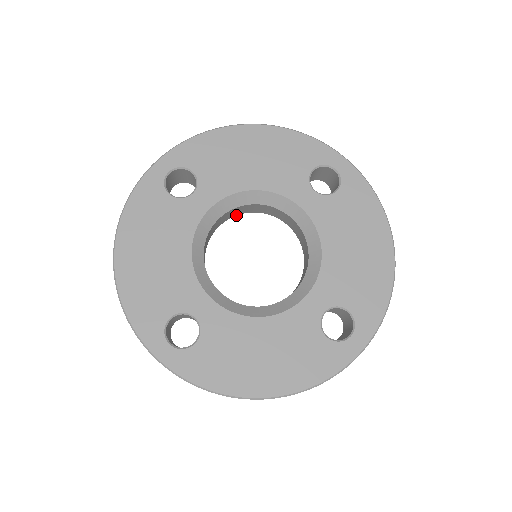
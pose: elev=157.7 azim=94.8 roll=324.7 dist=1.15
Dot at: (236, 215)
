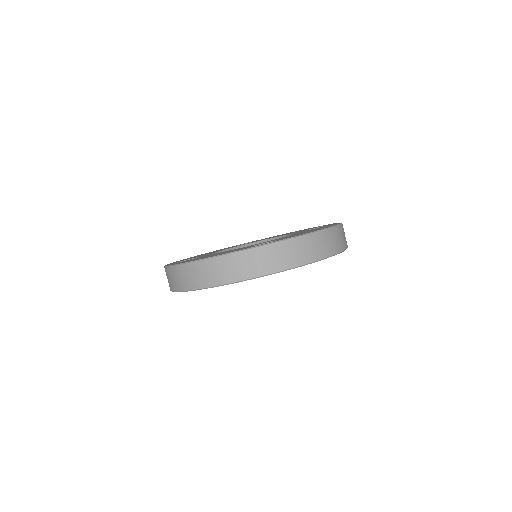
Dot at: occluded
